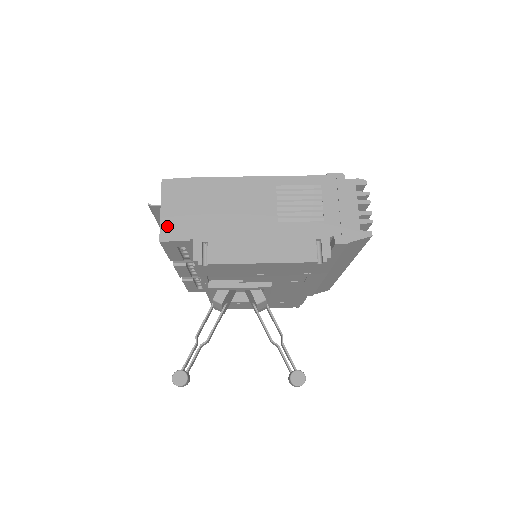
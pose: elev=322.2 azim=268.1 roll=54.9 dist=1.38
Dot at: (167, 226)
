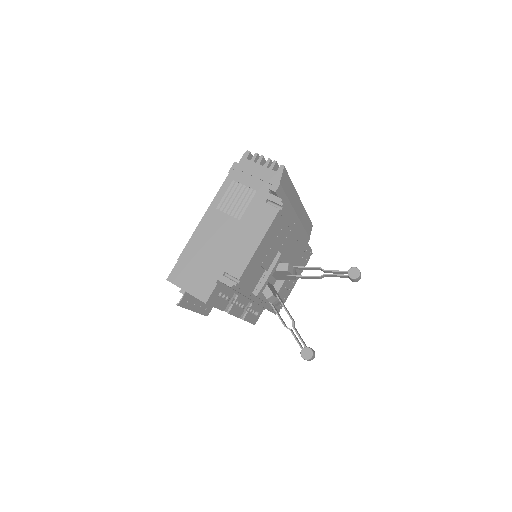
Dot at: (199, 293)
